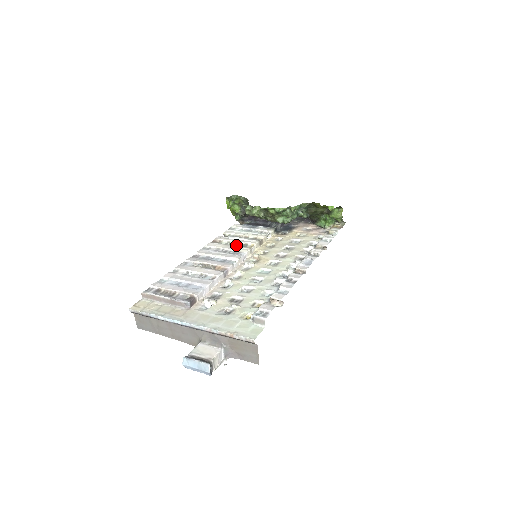
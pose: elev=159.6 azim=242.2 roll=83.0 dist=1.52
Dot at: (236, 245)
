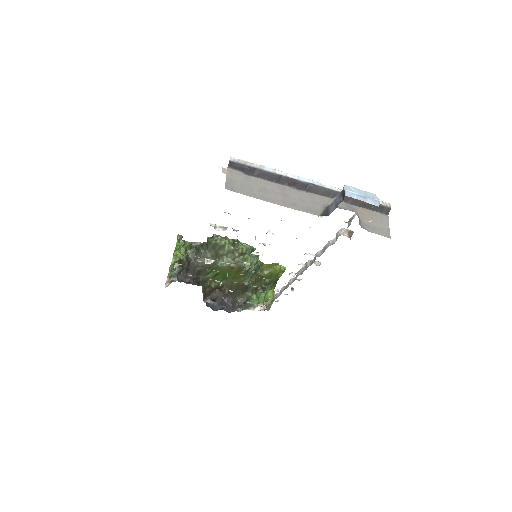
Dot at: (208, 263)
